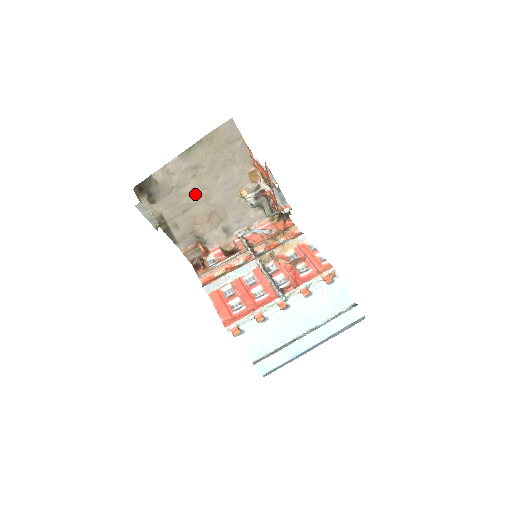
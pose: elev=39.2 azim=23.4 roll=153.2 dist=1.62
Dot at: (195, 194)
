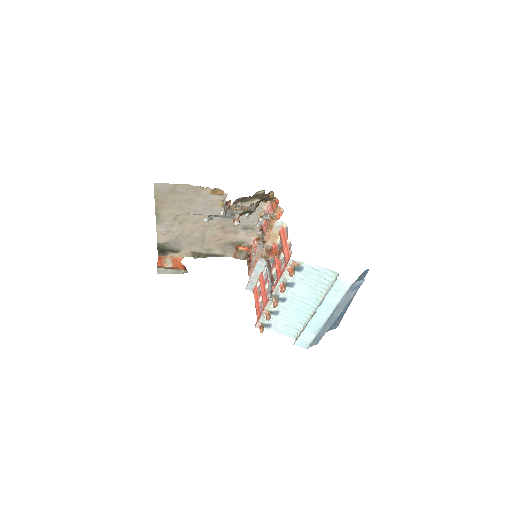
Dot at: (195, 229)
